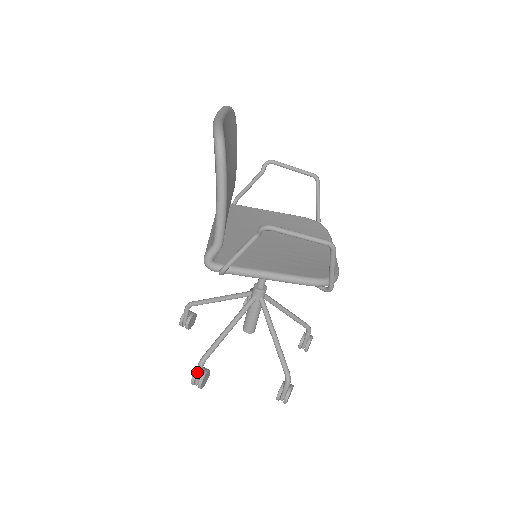
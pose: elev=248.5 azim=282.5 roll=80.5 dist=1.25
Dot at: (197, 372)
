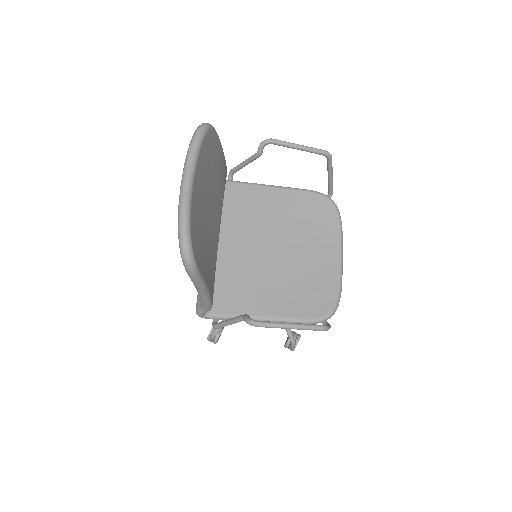
Dot at: occluded
